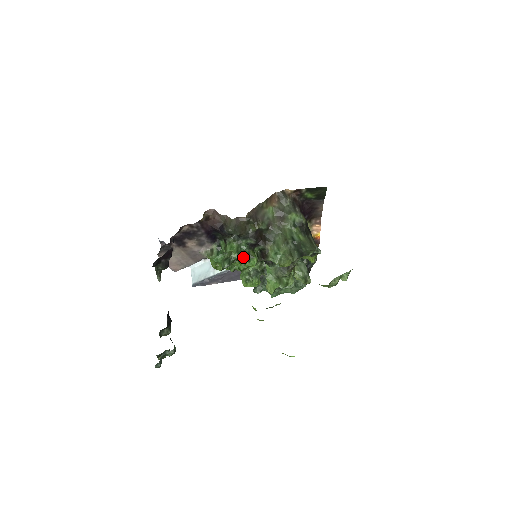
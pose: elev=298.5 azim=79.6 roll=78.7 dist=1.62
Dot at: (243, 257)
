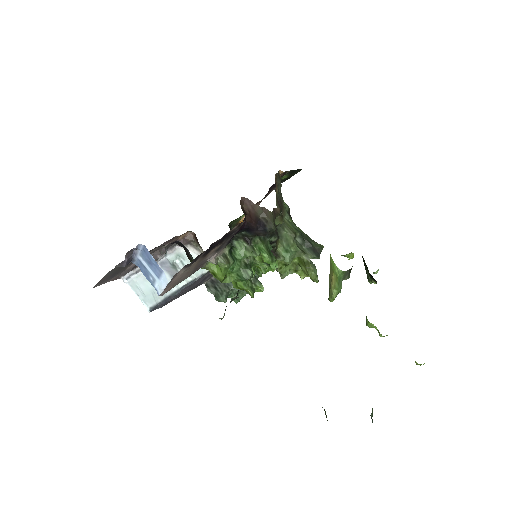
Dot at: (272, 261)
